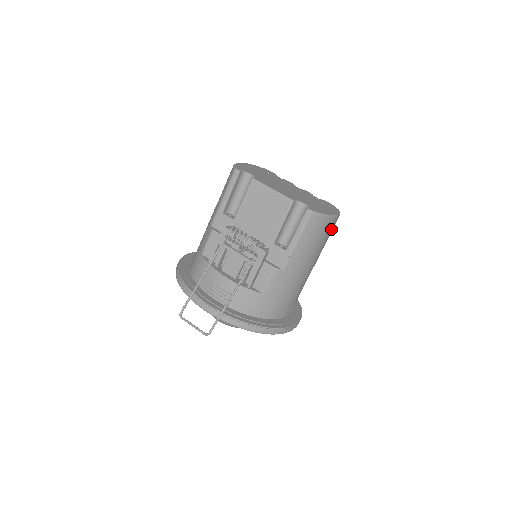
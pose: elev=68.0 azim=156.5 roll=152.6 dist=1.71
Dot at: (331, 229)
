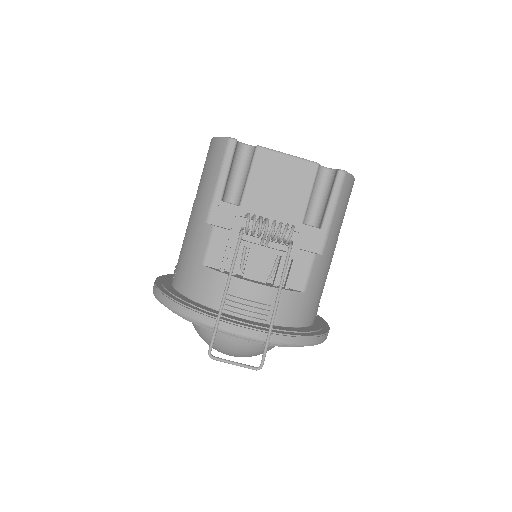
Dot at: occluded
